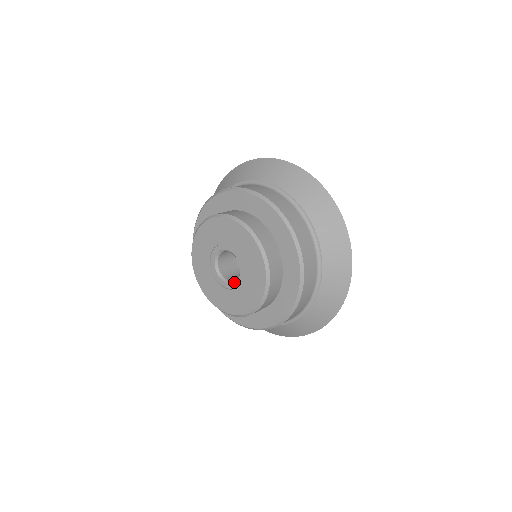
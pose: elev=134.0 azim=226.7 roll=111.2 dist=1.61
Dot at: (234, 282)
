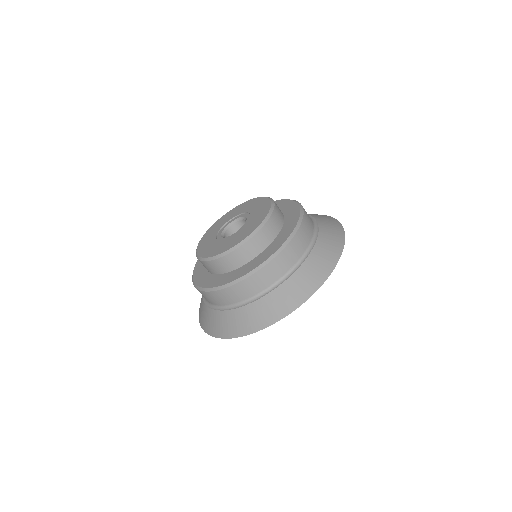
Dot at: (234, 233)
